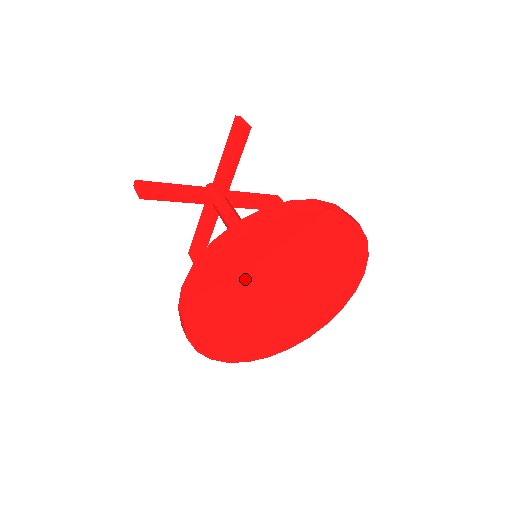
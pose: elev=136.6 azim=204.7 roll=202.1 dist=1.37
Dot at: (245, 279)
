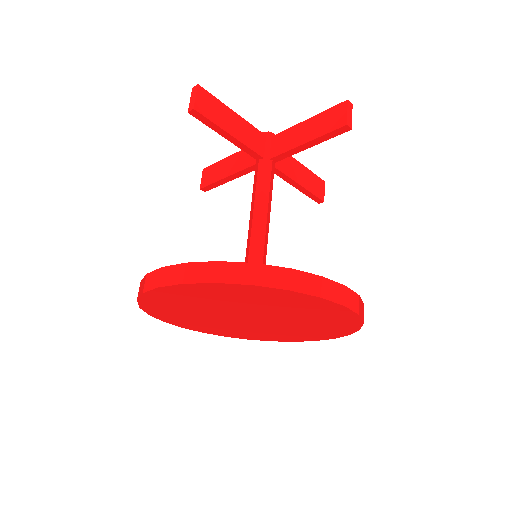
Dot at: (225, 301)
